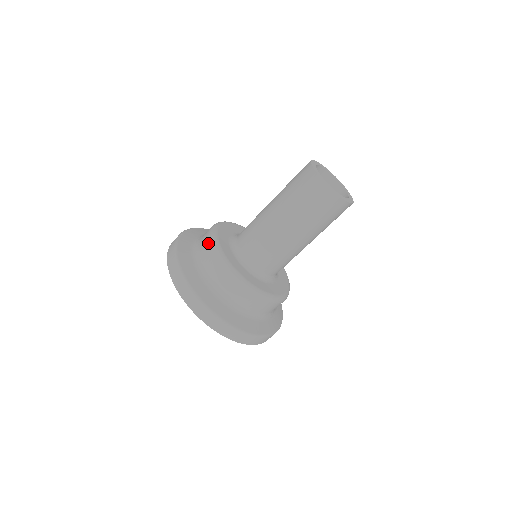
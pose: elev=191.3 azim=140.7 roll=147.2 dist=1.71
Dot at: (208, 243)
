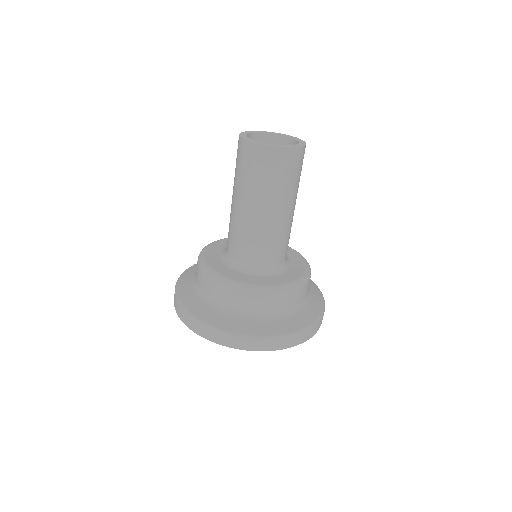
Dot at: (251, 296)
